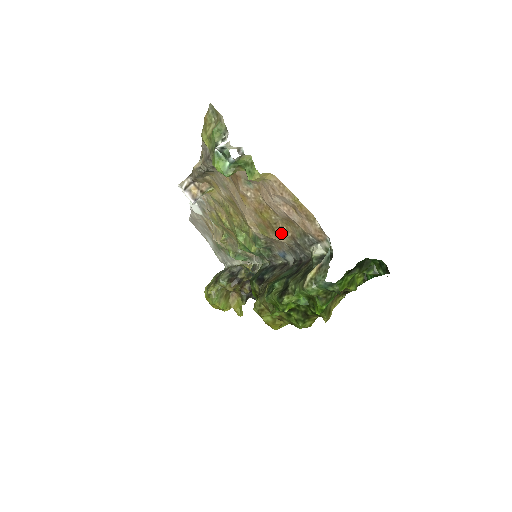
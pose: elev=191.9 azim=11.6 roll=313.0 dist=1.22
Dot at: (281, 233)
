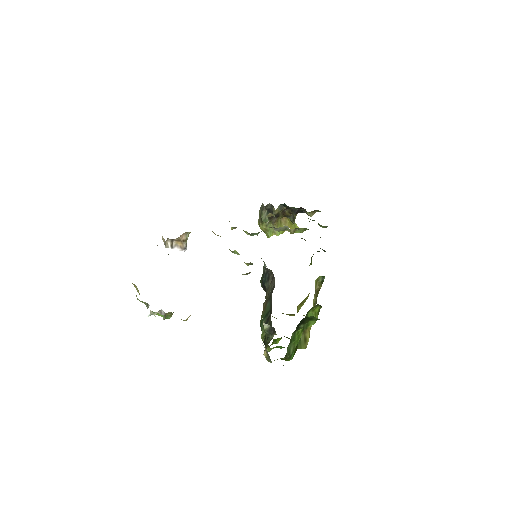
Dot at: occluded
